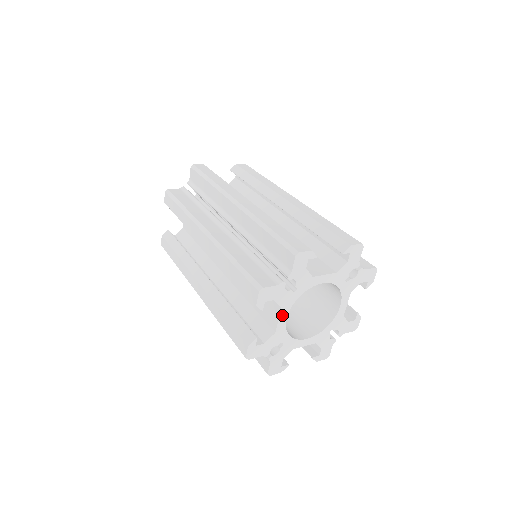
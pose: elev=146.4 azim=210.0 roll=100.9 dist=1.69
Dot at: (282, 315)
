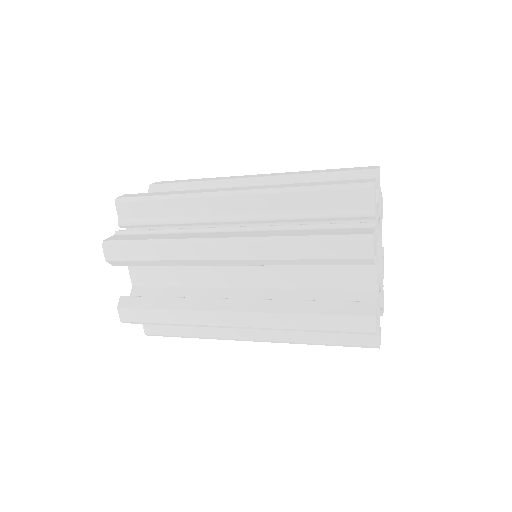
Dot at: (377, 266)
